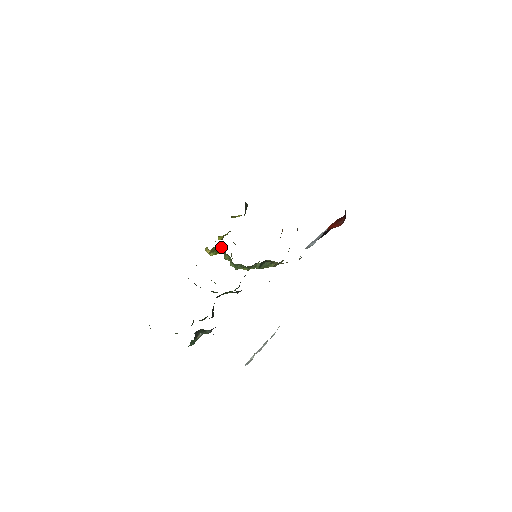
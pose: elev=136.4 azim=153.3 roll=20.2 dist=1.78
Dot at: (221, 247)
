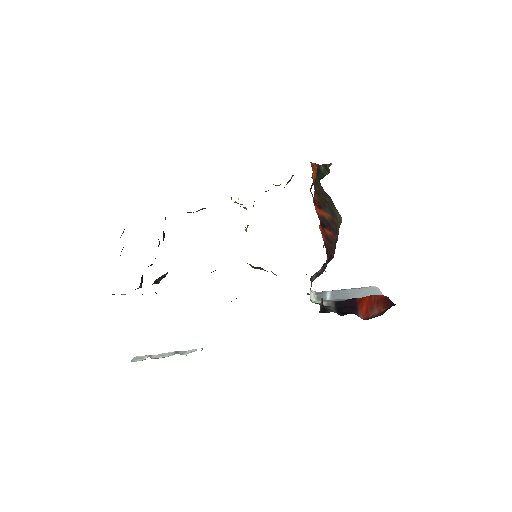
Dot at: (245, 207)
